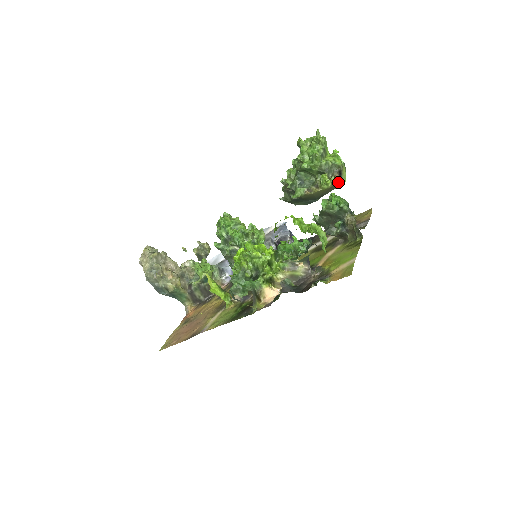
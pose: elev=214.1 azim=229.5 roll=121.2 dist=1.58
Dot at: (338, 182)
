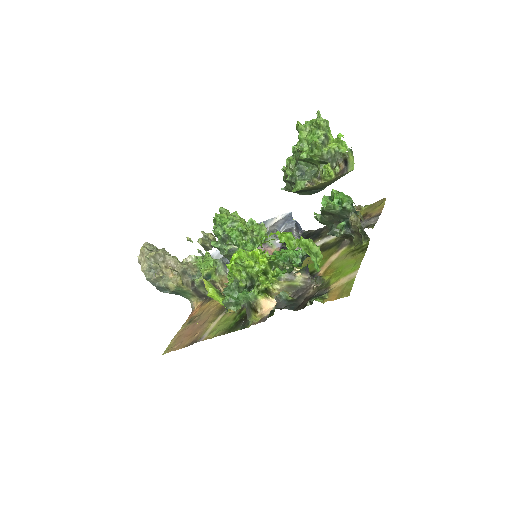
Dot at: (344, 171)
